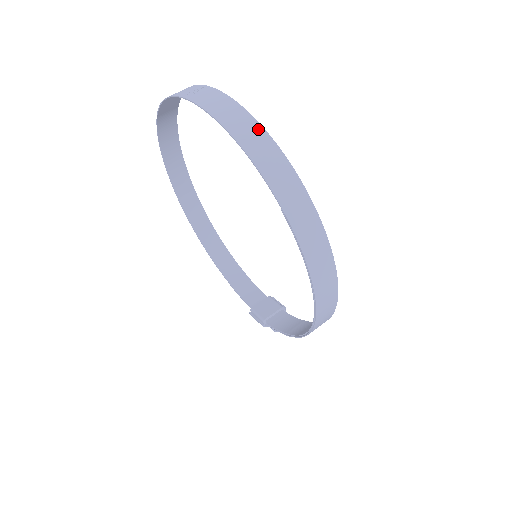
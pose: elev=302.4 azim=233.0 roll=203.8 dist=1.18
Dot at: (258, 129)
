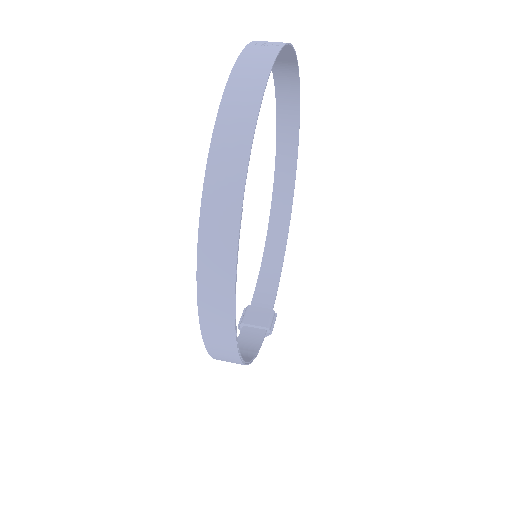
Dot at: (252, 108)
